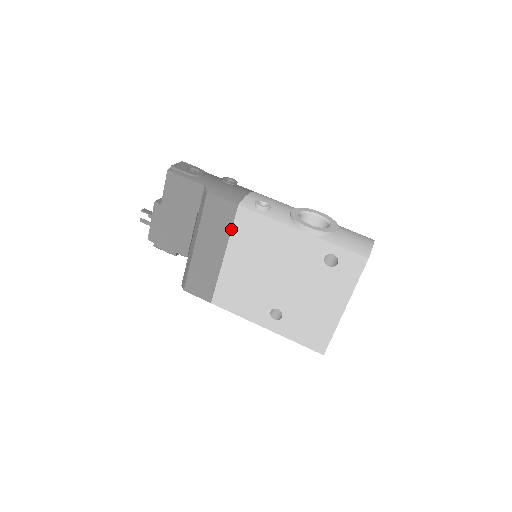
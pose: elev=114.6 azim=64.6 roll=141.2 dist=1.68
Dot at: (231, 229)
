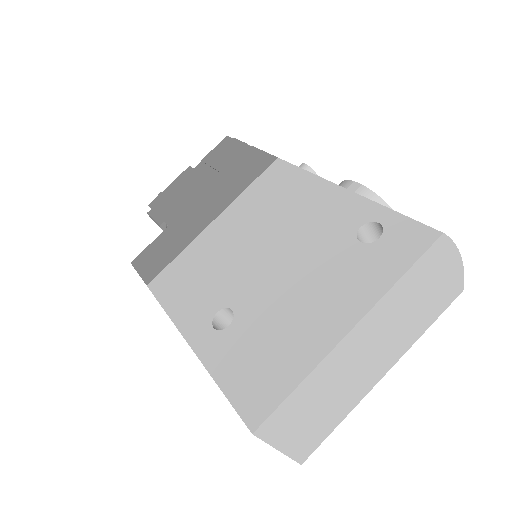
Dot at: (249, 185)
